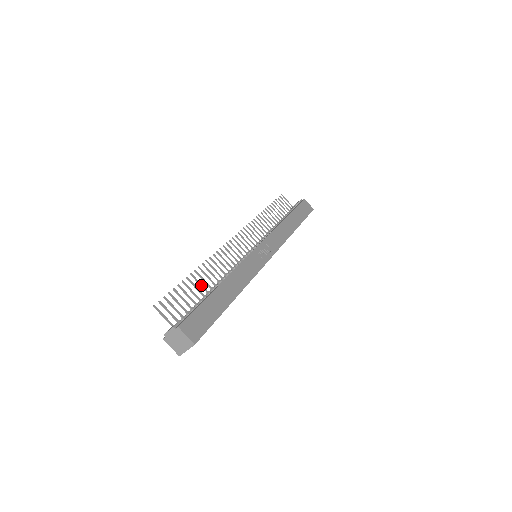
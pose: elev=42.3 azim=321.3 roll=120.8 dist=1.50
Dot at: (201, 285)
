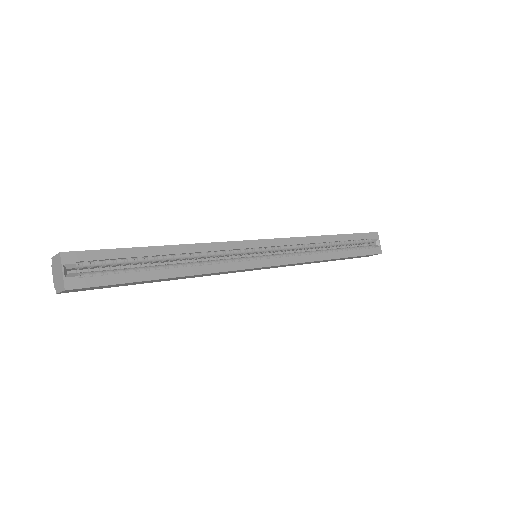
Dot at: occluded
